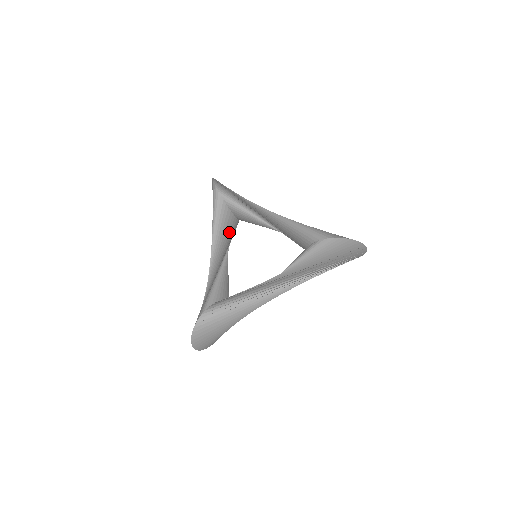
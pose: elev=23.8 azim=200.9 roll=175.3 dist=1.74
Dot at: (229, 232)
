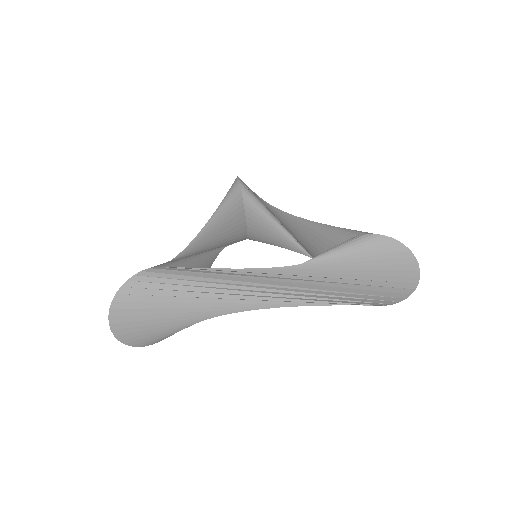
Dot at: (232, 228)
